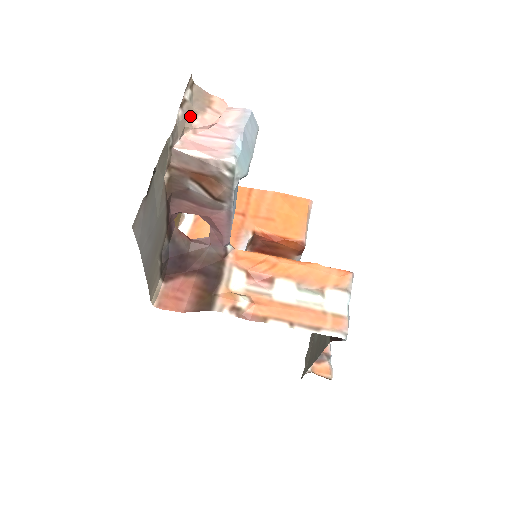
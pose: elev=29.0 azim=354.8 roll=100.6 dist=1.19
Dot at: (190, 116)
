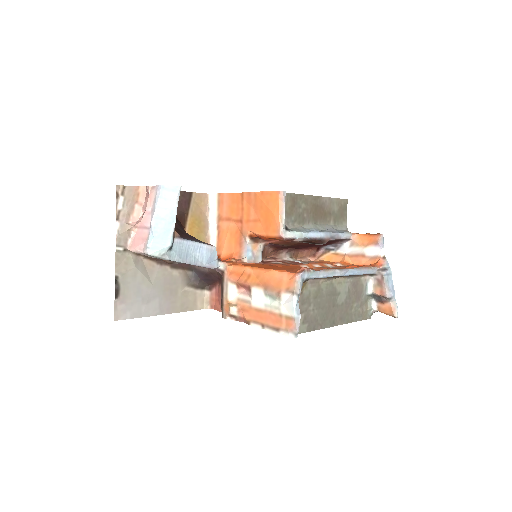
Dot at: (126, 221)
